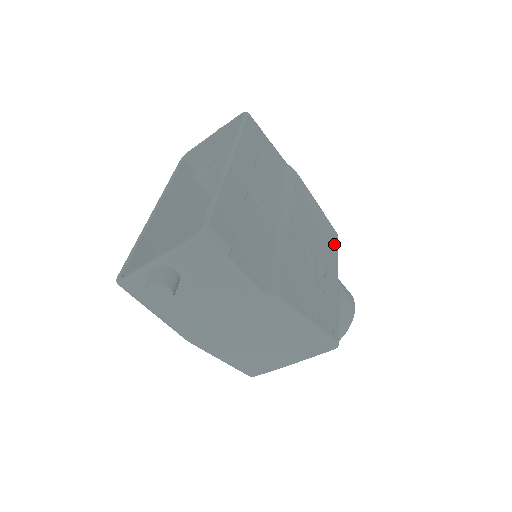
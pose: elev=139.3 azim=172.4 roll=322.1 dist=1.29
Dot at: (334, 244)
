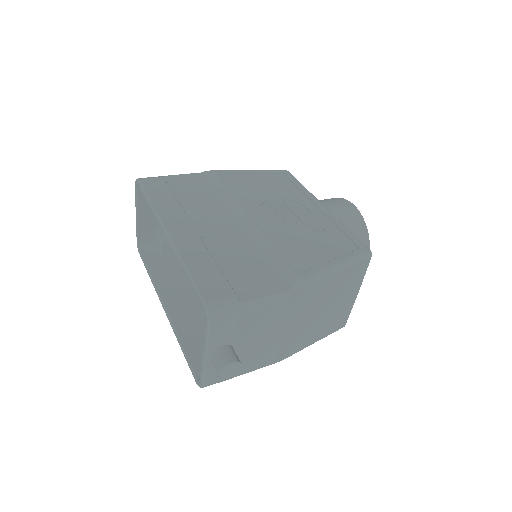
Dot at: (292, 182)
